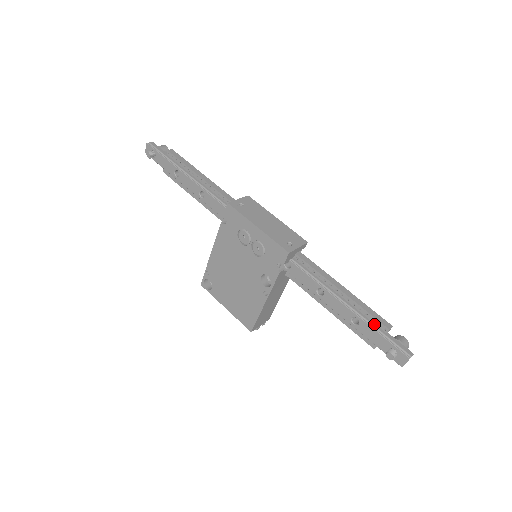
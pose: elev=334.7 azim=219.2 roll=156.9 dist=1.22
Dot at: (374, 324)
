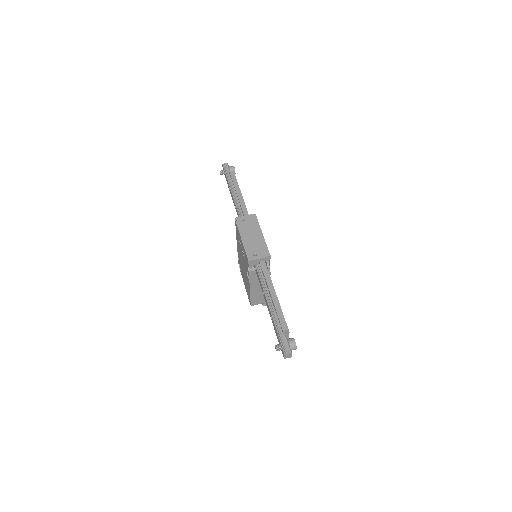
Dot at: (279, 324)
